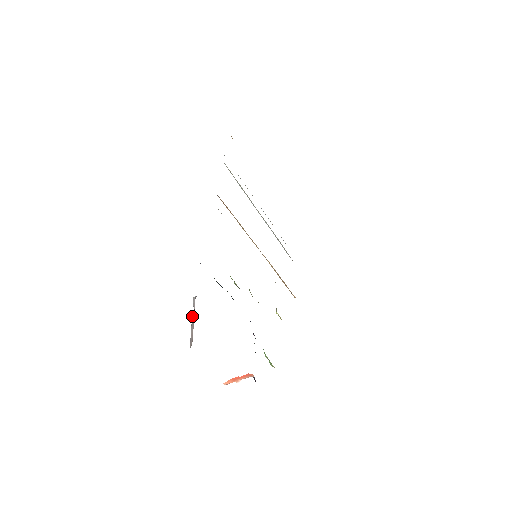
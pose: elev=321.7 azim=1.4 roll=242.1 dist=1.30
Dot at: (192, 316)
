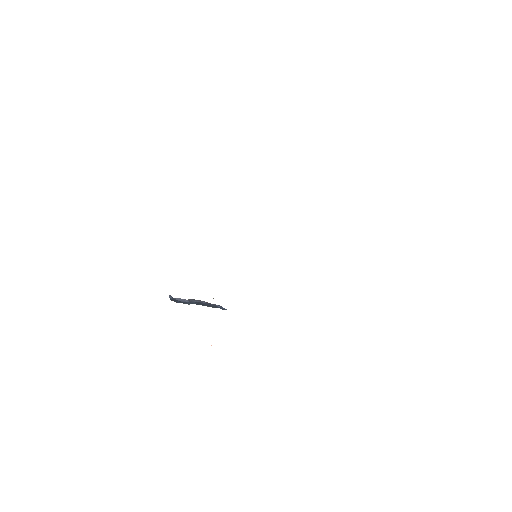
Dot at: occluded
